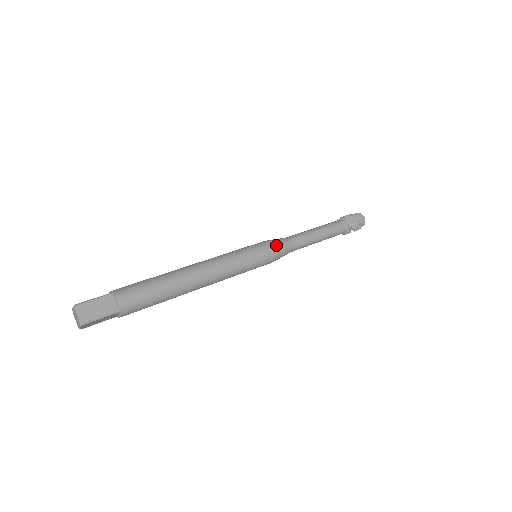
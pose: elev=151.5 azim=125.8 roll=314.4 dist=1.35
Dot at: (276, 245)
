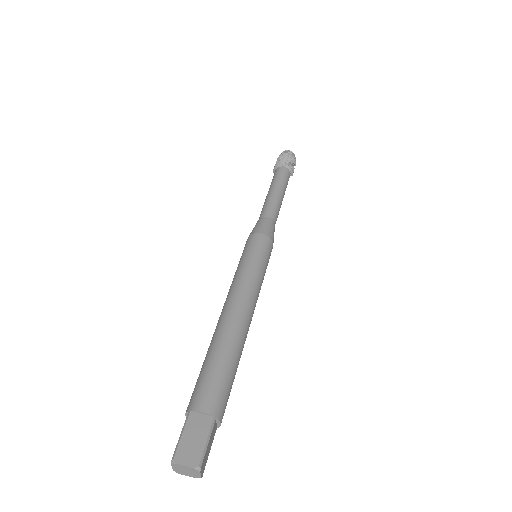
Dot at: occluded
